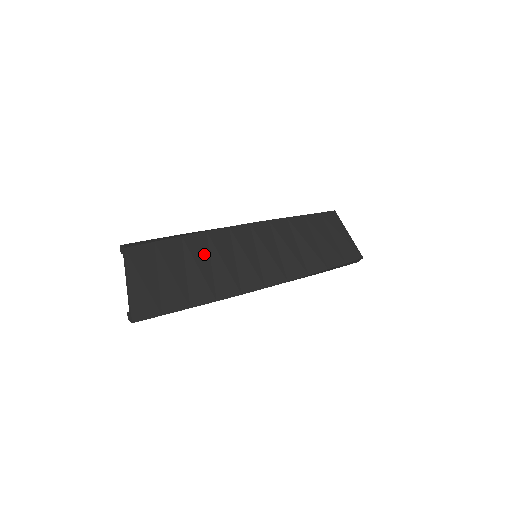
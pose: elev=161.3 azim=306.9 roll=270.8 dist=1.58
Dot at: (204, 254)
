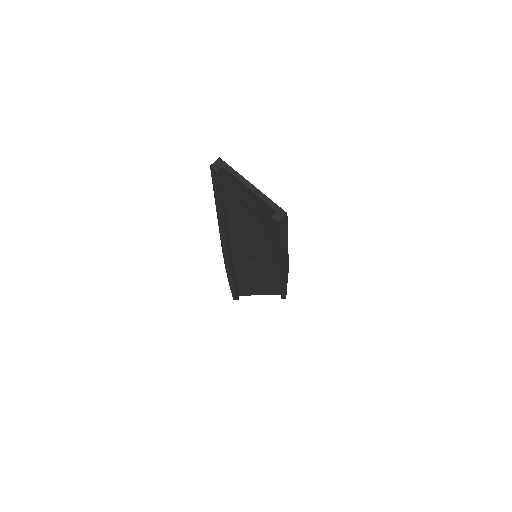
Dot at: occluded
